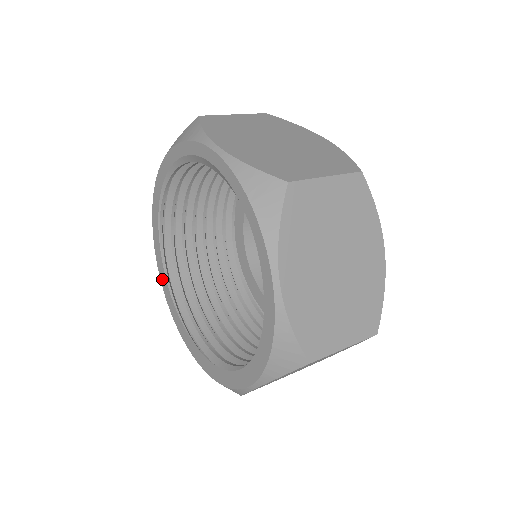
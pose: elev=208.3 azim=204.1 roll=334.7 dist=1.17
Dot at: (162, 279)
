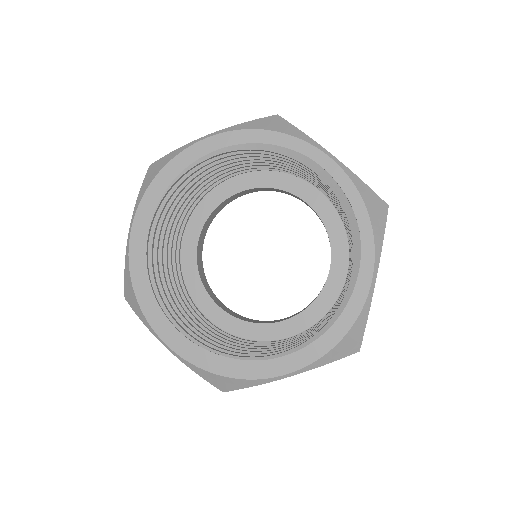
Dot at: (135, 255)
